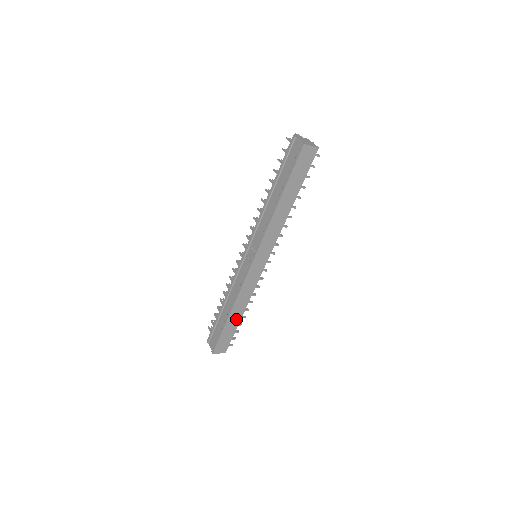
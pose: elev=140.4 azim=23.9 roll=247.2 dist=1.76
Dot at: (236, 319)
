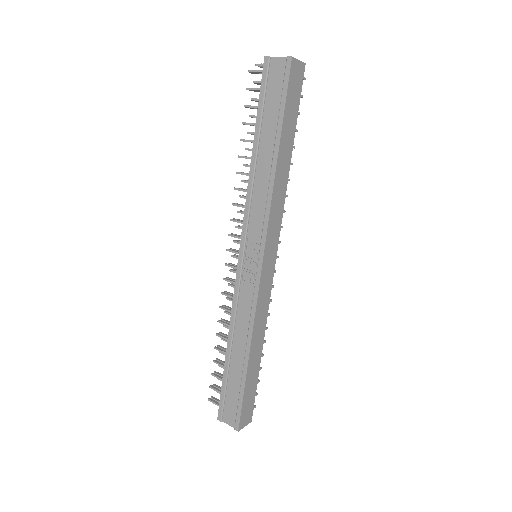
Dot at: (256, 361)
